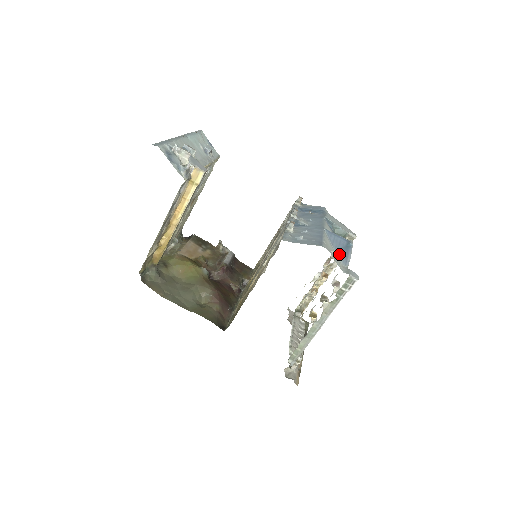
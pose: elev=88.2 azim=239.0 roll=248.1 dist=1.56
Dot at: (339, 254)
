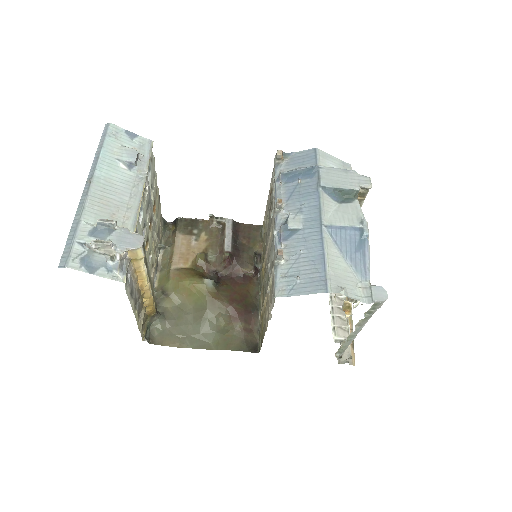
Dot at: (353, 264)
